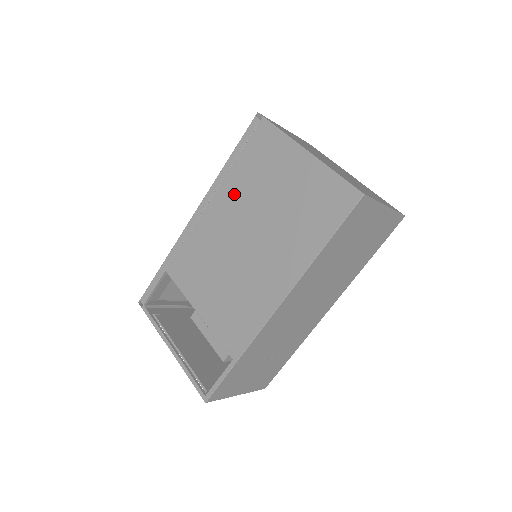
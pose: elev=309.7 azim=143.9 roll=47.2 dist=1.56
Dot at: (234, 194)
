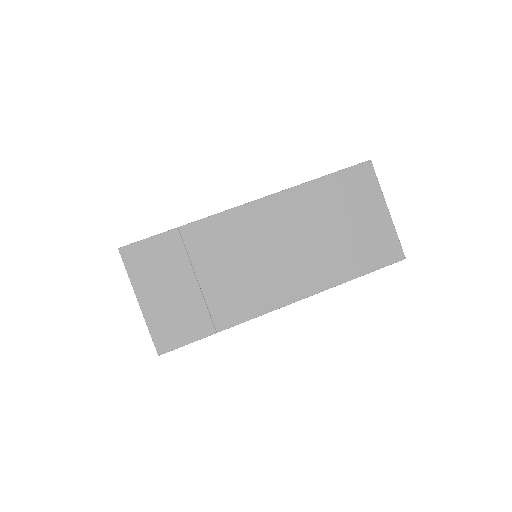
Dot at: occluded
